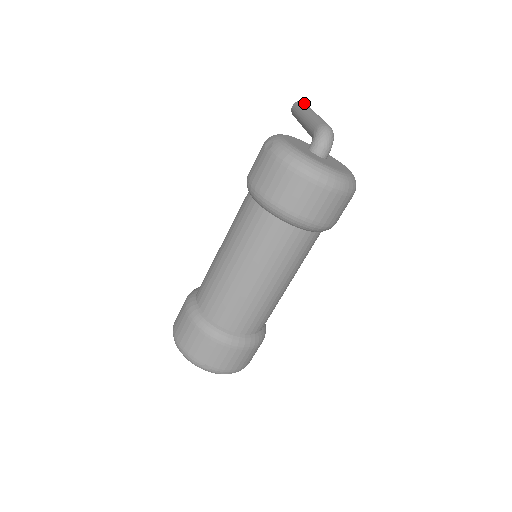
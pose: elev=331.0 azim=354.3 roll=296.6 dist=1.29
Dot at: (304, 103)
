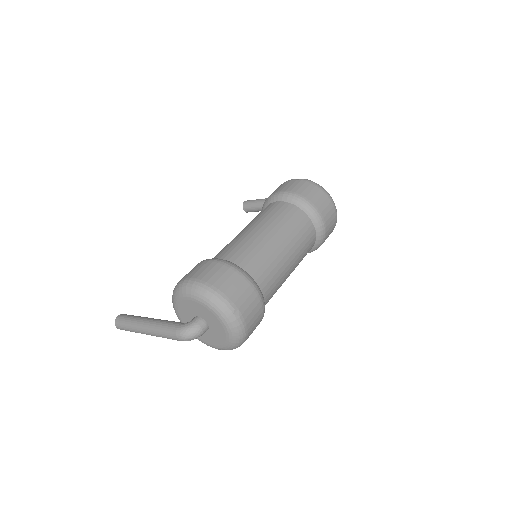
Dot at: occluded
